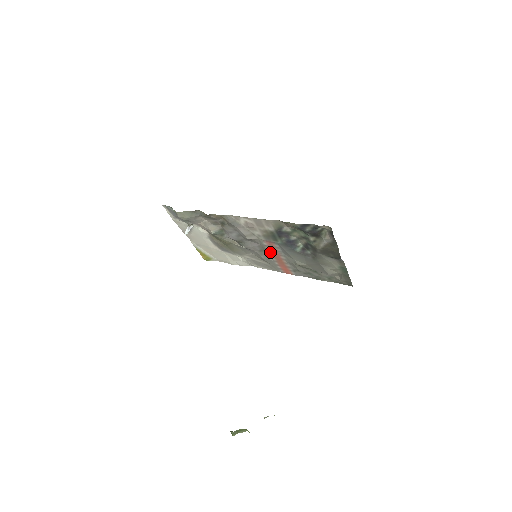
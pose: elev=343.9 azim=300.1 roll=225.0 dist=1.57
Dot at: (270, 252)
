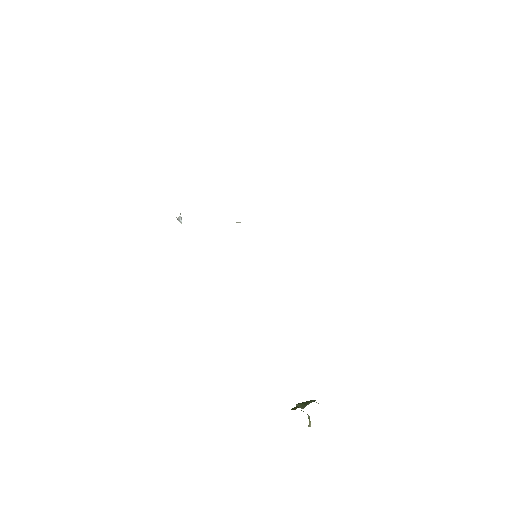
Dot at: occluded
